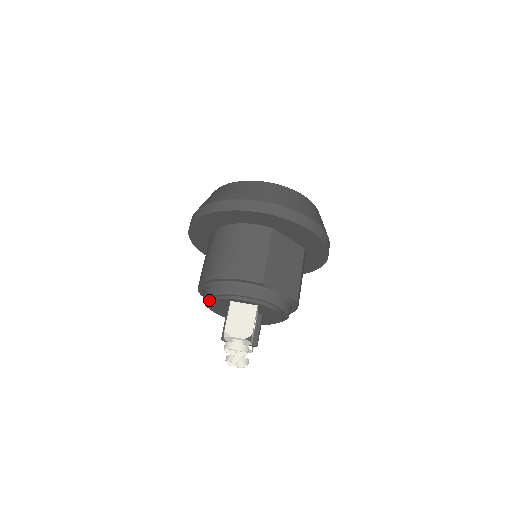
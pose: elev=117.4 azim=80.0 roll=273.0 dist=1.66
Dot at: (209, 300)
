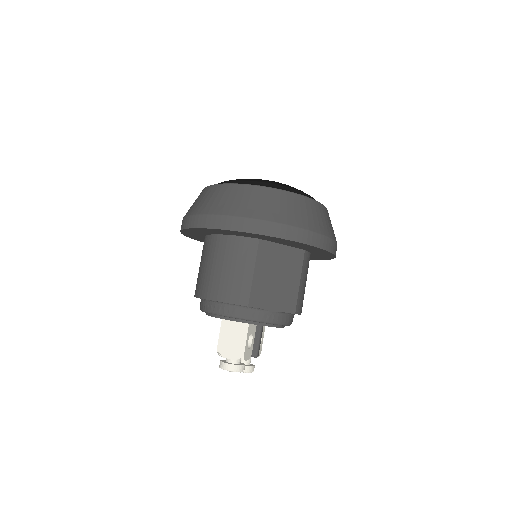
Dot at: occluded
